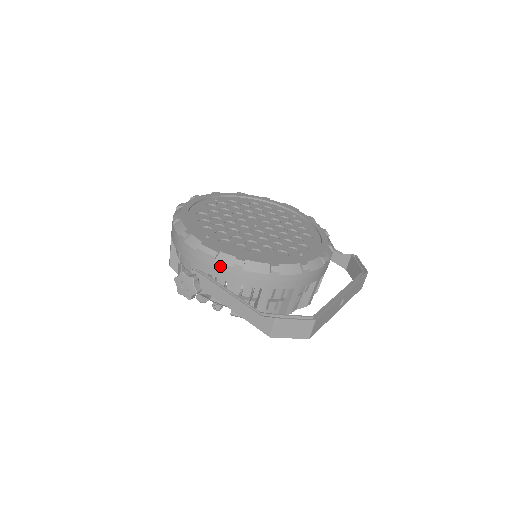
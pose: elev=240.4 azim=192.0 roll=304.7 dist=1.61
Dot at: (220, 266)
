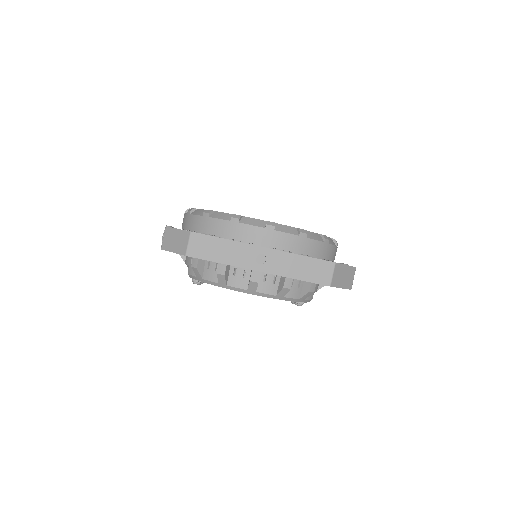
Dot at: (184, 217)
